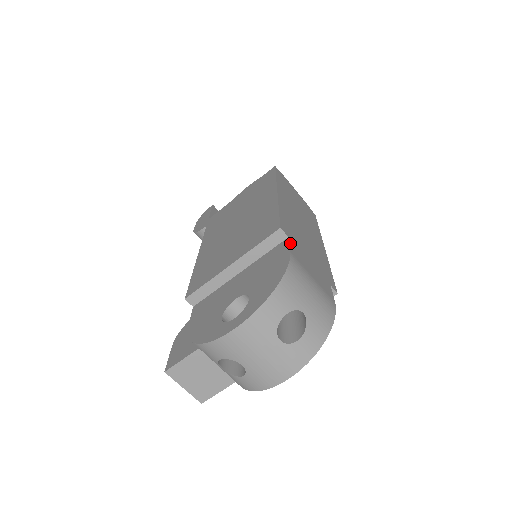
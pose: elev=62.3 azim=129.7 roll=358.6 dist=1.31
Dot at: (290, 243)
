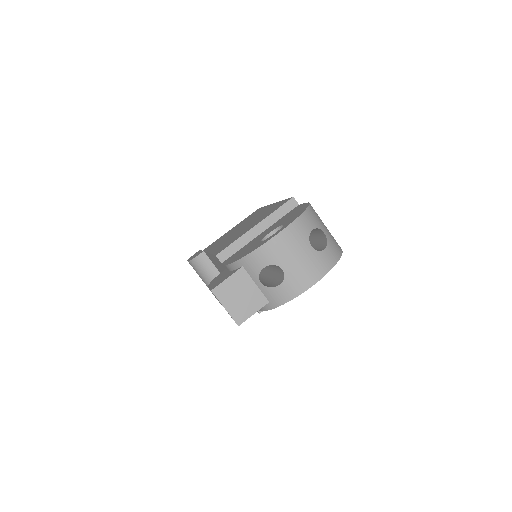
Dot at: occluded
